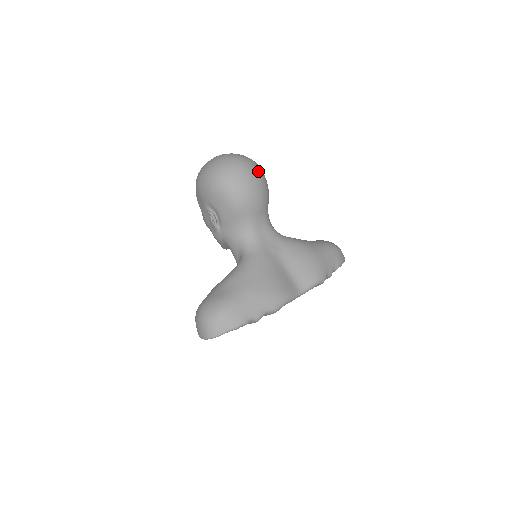
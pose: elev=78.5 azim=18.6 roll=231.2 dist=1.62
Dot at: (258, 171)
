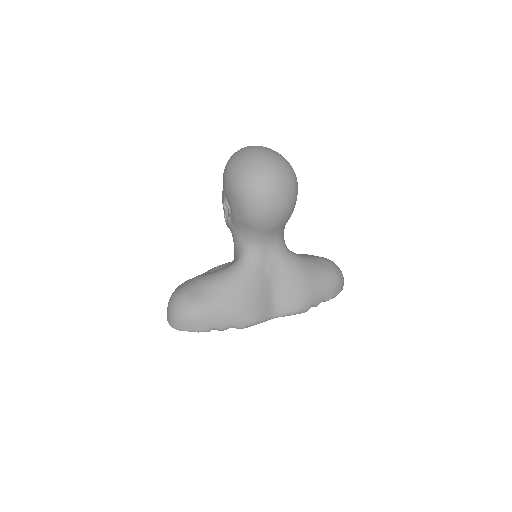
Dot at: (290, 192)
